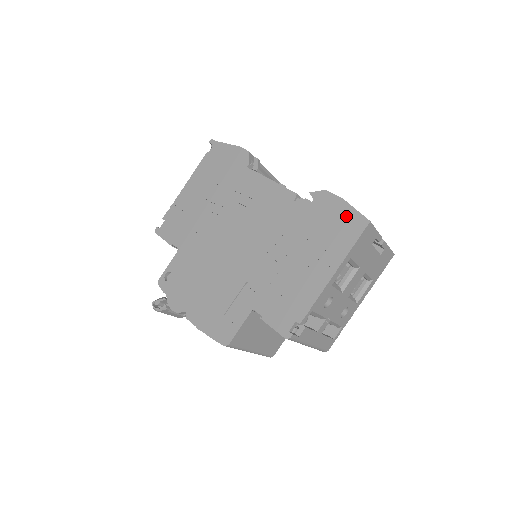
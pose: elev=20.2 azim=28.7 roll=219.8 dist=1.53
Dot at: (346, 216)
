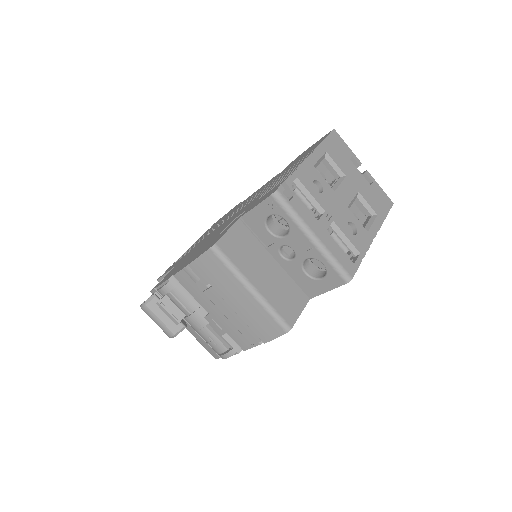
Dot at: (315, 144)
